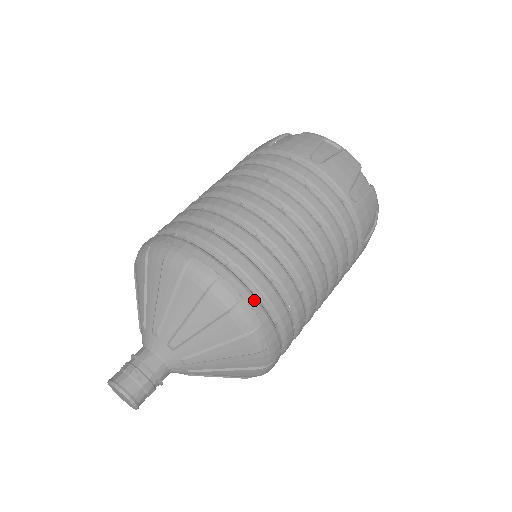
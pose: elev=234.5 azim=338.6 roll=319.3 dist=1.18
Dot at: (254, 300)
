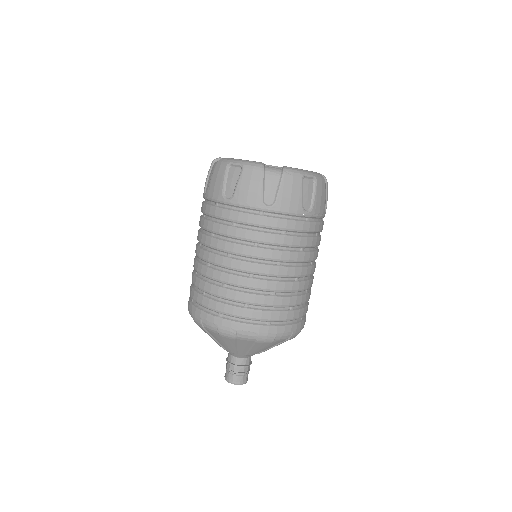
Dot at: (244, 325)
